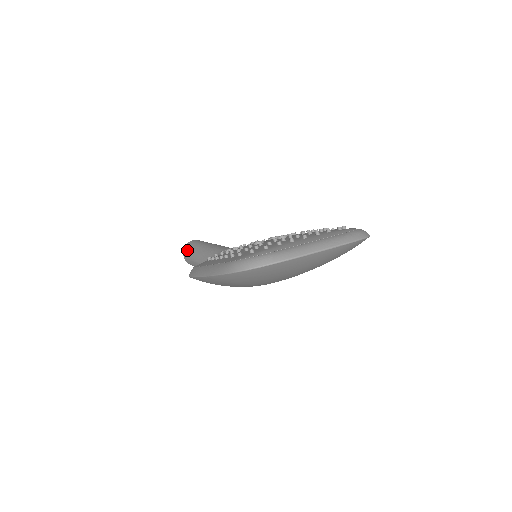
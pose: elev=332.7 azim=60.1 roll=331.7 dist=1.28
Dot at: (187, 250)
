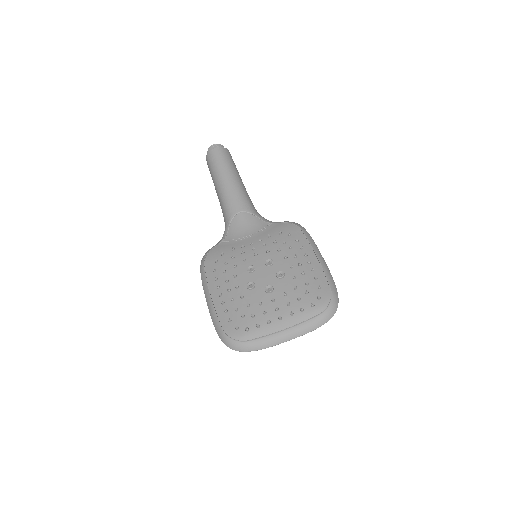
Dot at: (208, 163)
